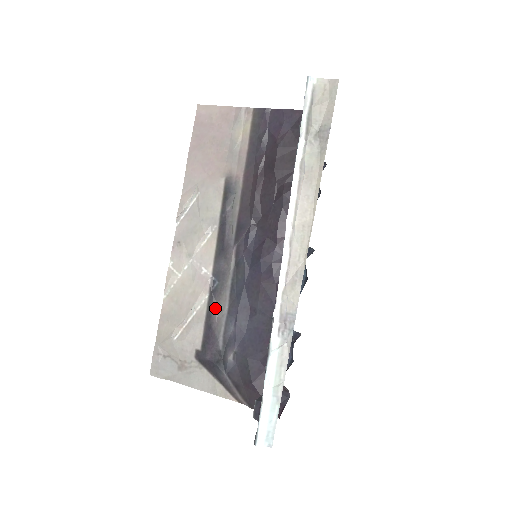
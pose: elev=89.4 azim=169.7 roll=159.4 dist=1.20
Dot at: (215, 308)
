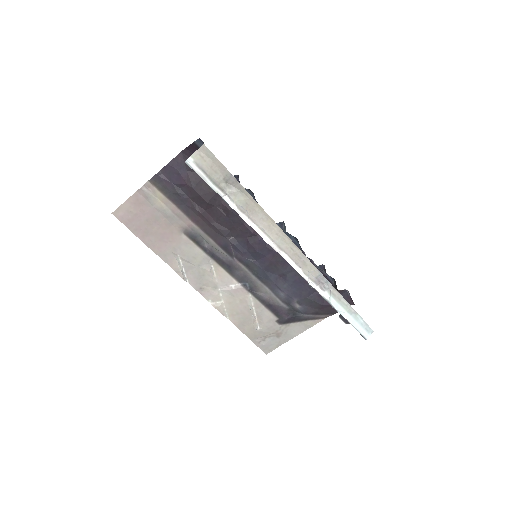
Dot at: (262, 295)
